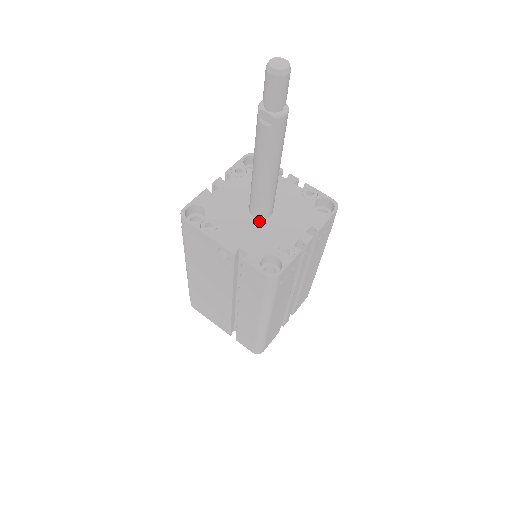
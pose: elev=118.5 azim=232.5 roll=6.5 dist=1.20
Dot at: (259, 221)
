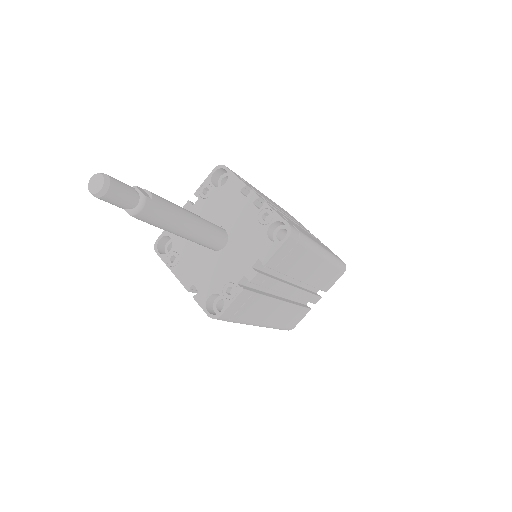
Dot at: (213, 254)
